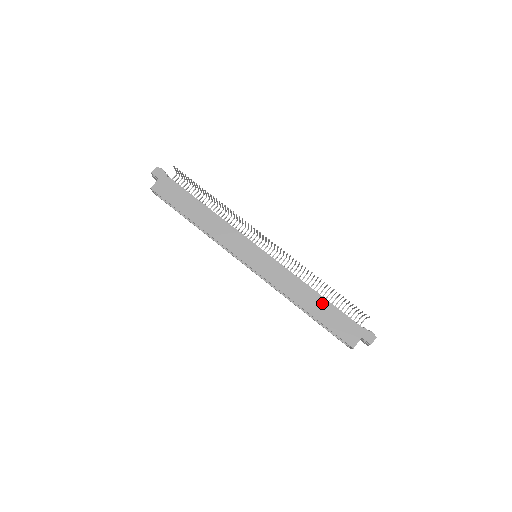
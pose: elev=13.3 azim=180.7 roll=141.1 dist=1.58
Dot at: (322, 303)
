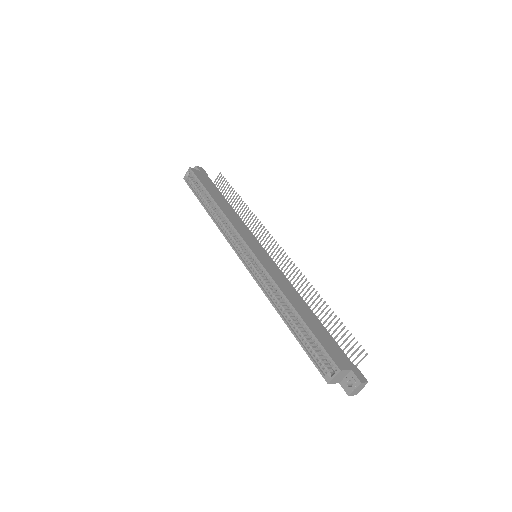
Dot at: (314, 318)
